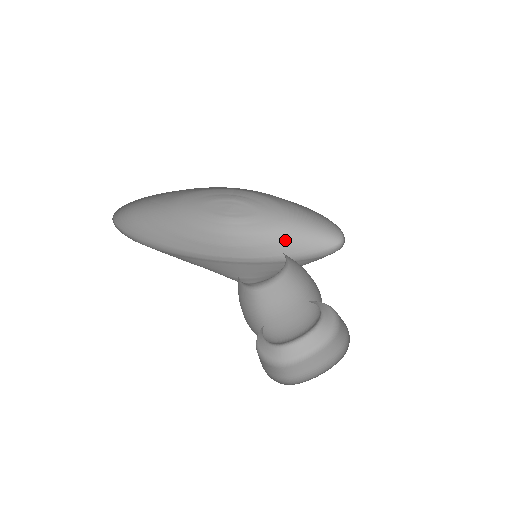
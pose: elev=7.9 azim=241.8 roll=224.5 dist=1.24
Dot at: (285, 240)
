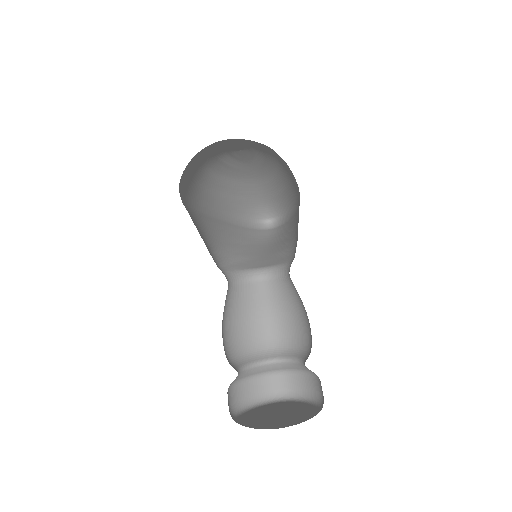
Dot at: (236, 194)
